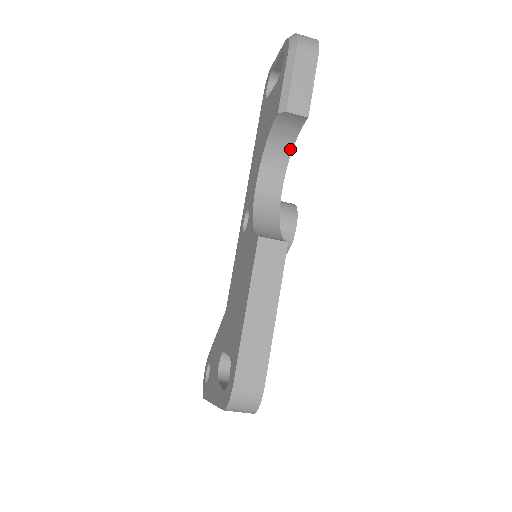
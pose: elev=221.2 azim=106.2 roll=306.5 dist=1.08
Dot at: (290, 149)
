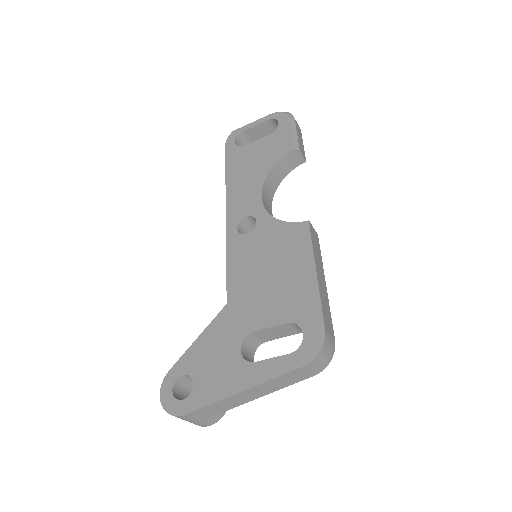
Dot at: (279, 182)
